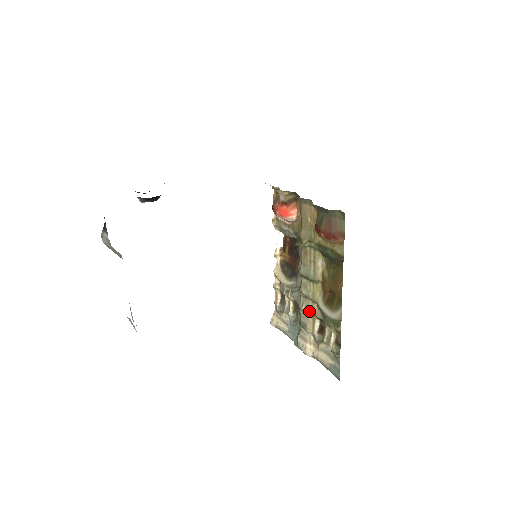
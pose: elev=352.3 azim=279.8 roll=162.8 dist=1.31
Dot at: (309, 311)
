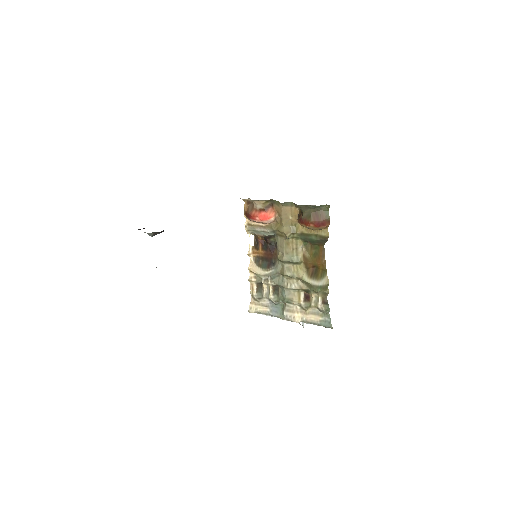
Dot at: (295, 287)
